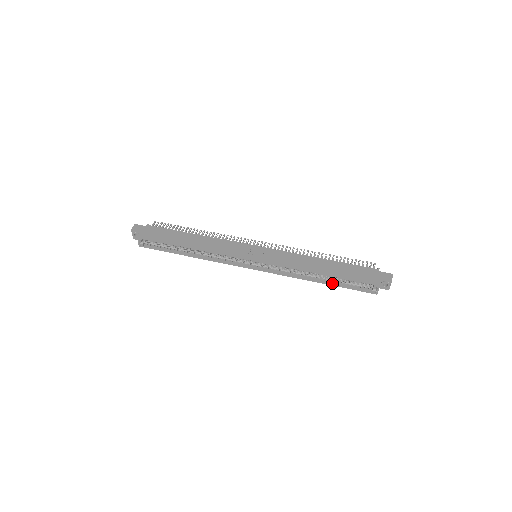
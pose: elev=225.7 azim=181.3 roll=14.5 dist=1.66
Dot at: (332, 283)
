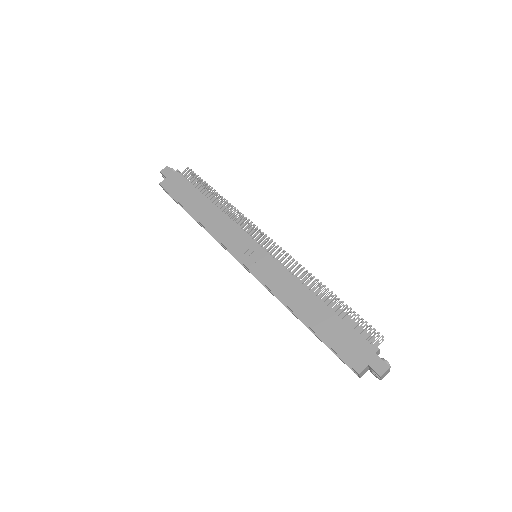
Dot at: occluded
